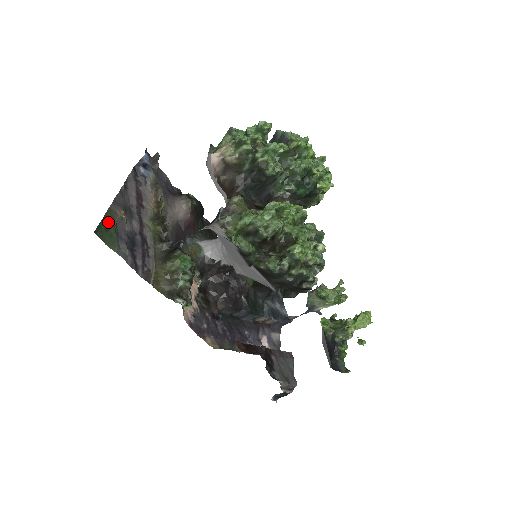
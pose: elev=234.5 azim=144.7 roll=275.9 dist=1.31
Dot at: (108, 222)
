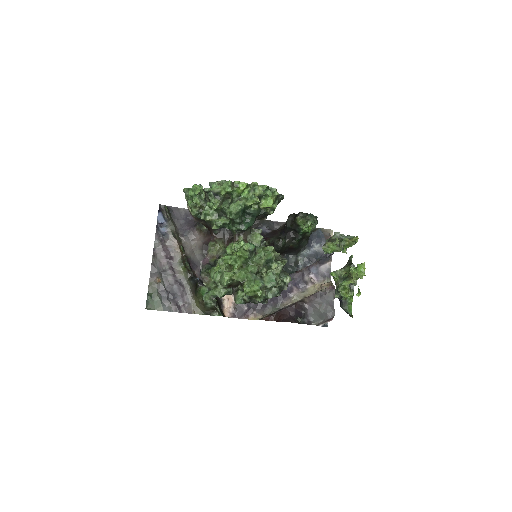
Dot at: (151, 294)
